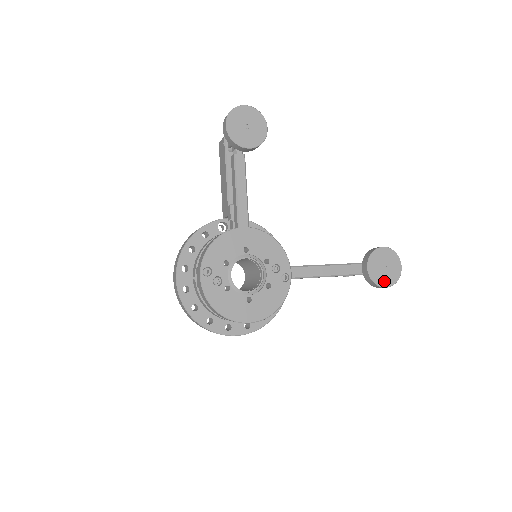
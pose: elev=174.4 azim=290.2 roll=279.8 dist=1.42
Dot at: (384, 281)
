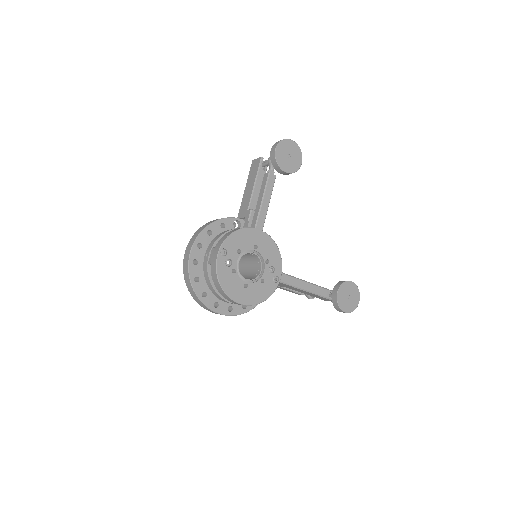
Dot at: (345, 307)
